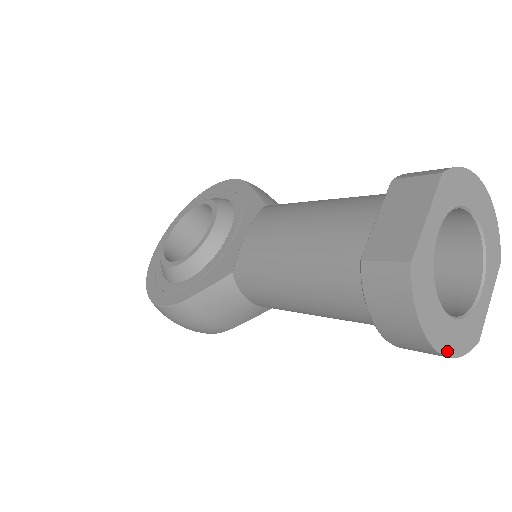
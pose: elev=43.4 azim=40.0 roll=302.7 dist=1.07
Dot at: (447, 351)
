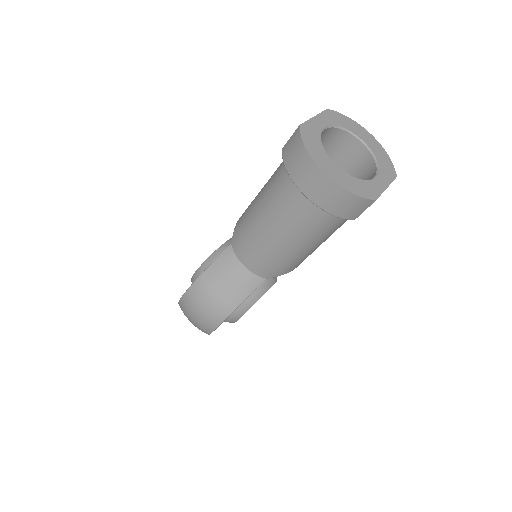
Dot at: (338, 182)
